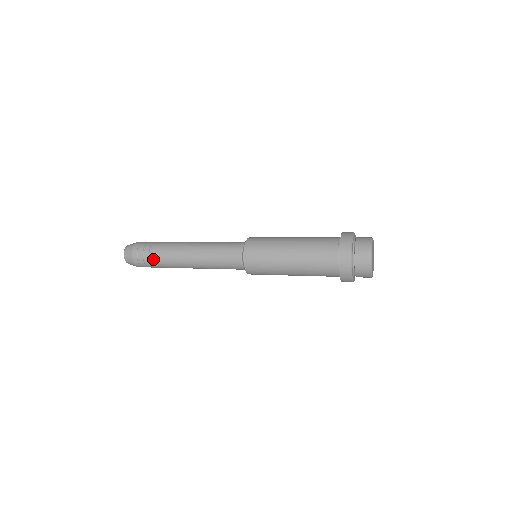
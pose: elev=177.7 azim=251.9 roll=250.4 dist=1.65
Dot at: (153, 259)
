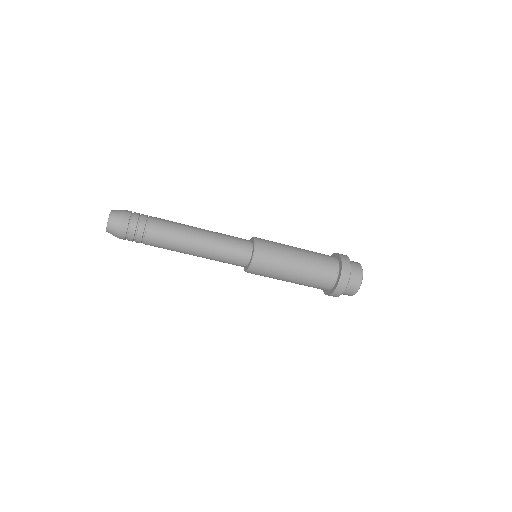
Dot at: (147, 238)
